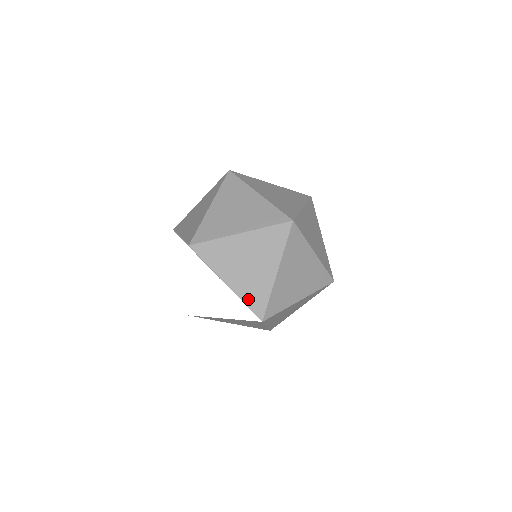
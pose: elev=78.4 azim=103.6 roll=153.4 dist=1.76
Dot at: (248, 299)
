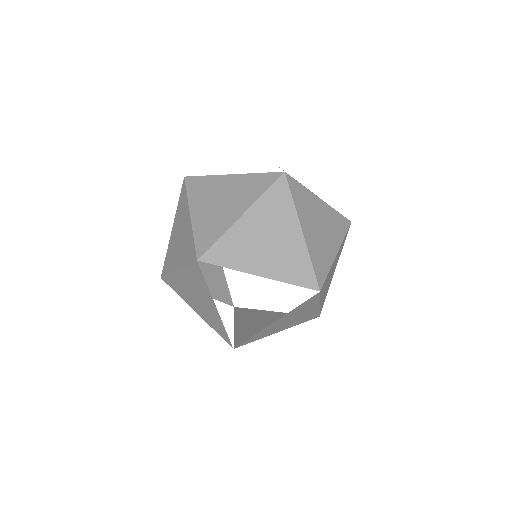
Dot at: occluded
